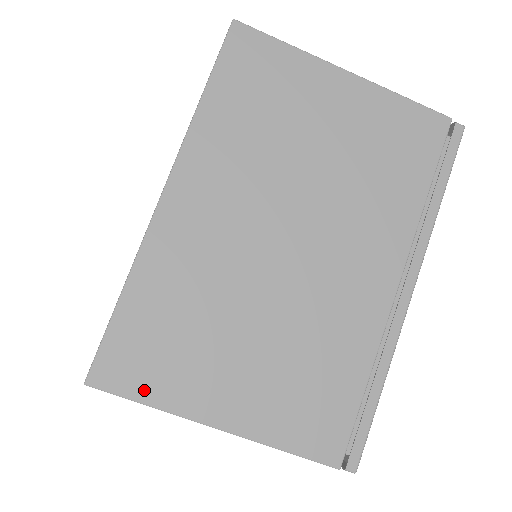
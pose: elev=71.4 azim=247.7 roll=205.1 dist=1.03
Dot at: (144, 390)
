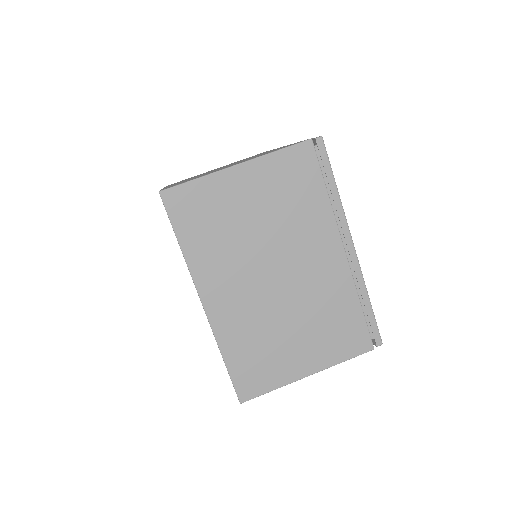
Dot at: (191, 180)
